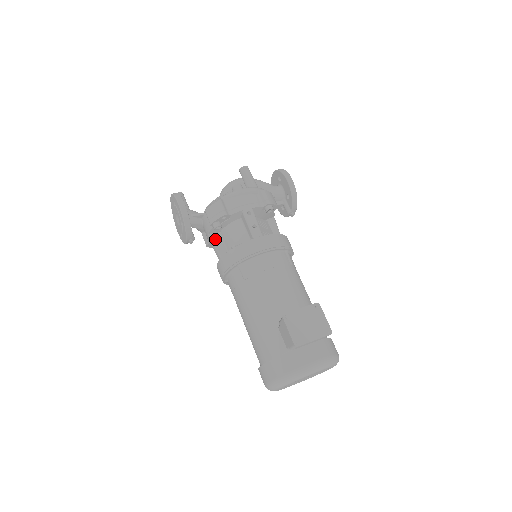
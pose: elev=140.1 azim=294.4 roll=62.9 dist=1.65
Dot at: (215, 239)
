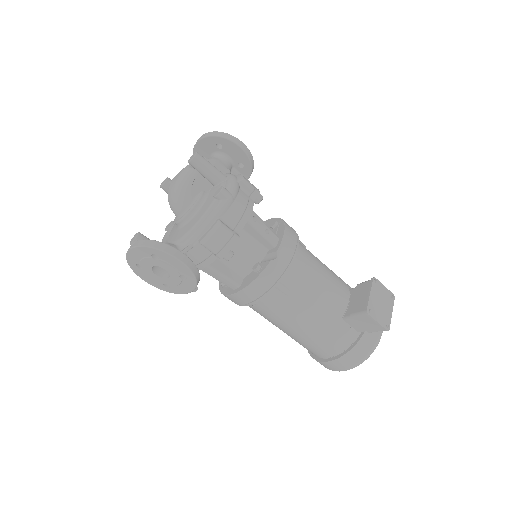
Dot at: (218, 268)
